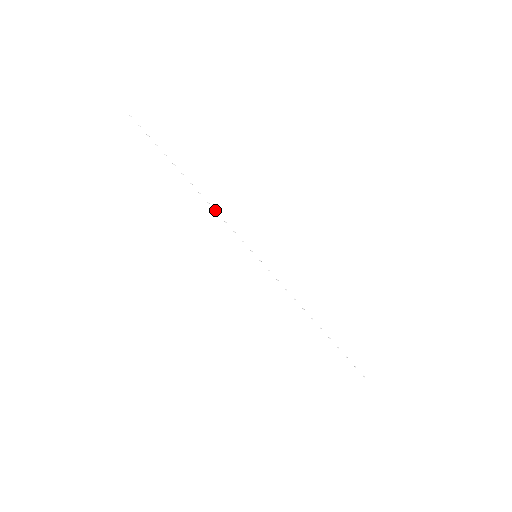
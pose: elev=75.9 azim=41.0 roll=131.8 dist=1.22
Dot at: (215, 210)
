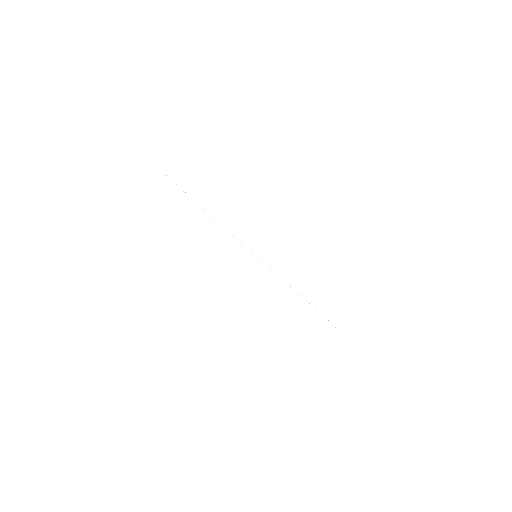
Dot at: (225, 228)
